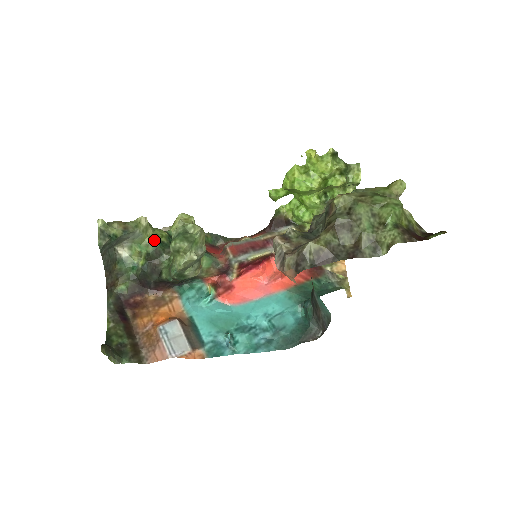
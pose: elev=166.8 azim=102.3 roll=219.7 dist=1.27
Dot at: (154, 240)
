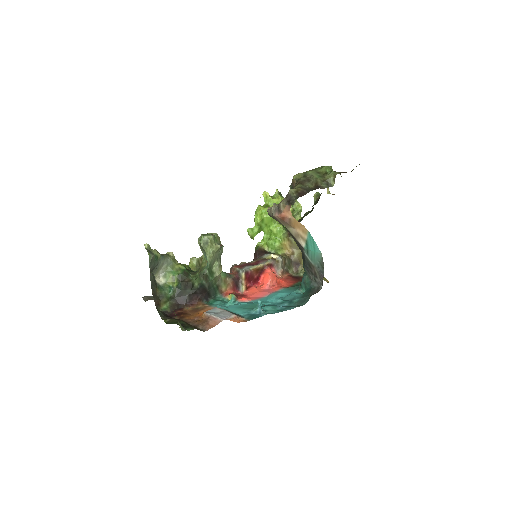
Dot at: (181, 266)
